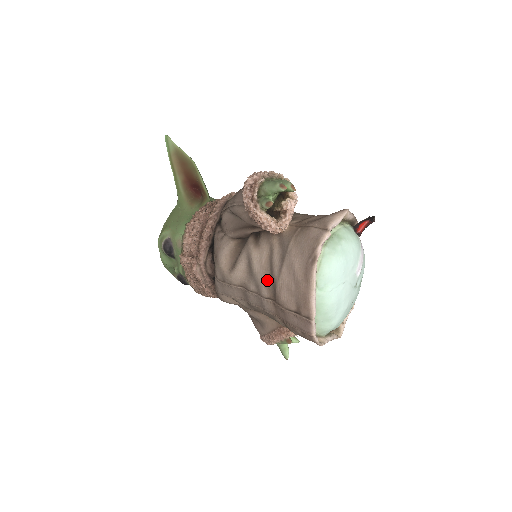
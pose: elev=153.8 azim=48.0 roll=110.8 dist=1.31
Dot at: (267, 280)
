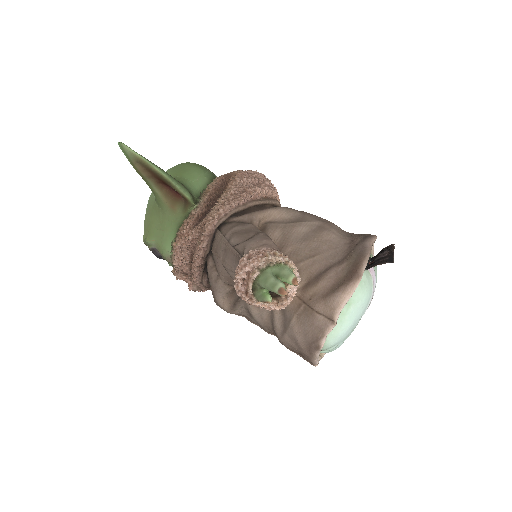
Dot at: (269, 328)
